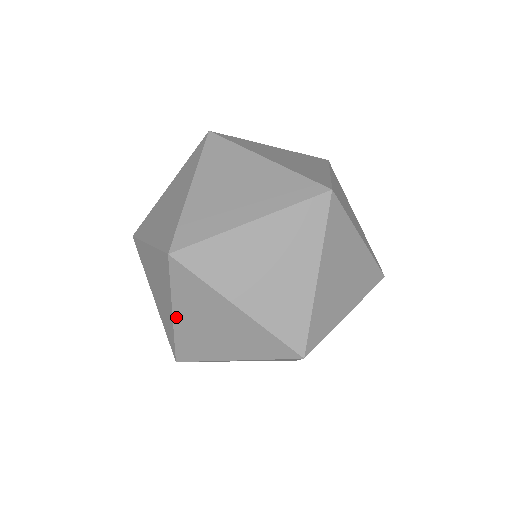
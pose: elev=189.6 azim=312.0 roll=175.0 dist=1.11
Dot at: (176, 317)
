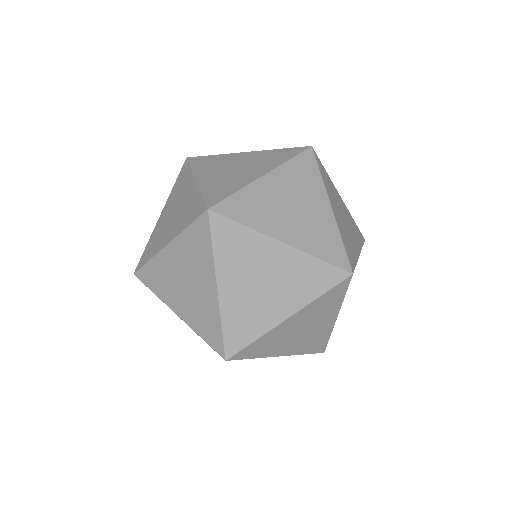
Dot at: occluded
